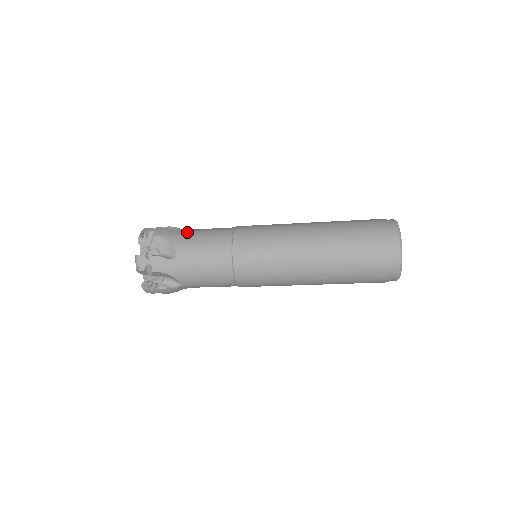
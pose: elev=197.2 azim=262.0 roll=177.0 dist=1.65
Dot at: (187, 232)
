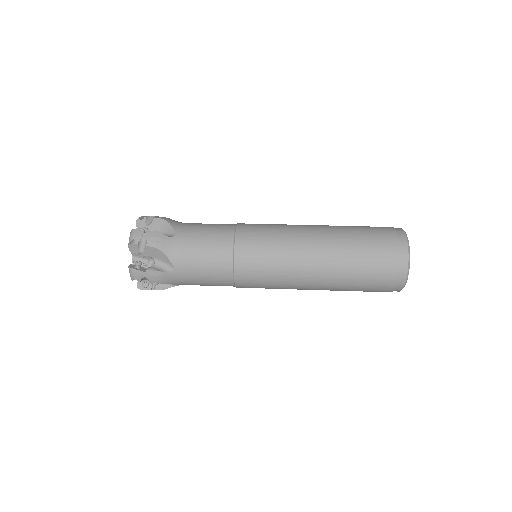
Dot at: (182, 237)
